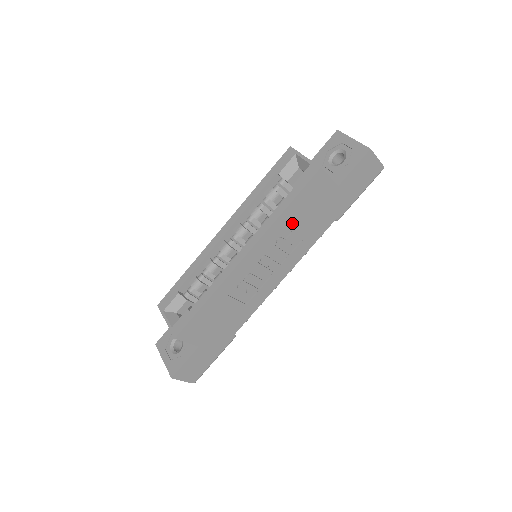
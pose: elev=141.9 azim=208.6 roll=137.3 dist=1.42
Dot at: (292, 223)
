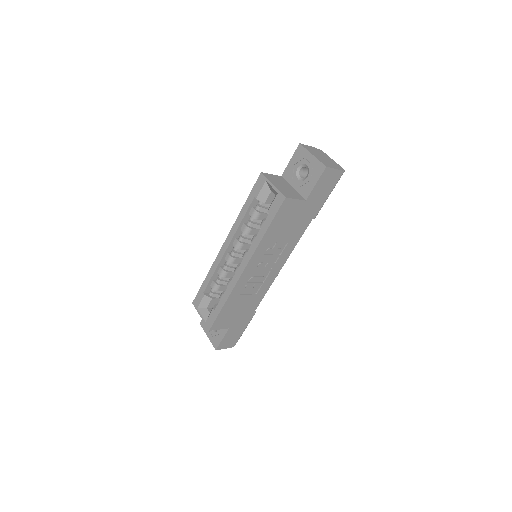
Dot at: (275, 237)
